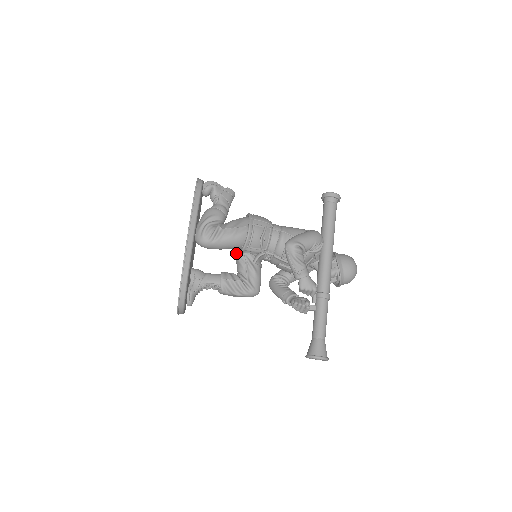
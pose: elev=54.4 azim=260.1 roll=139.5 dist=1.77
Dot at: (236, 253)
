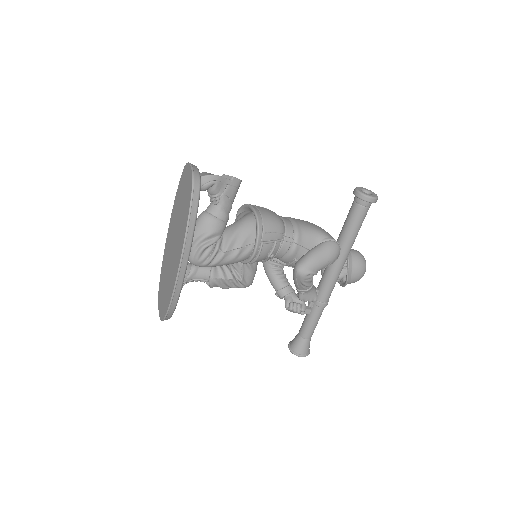
Dot at: occluded
